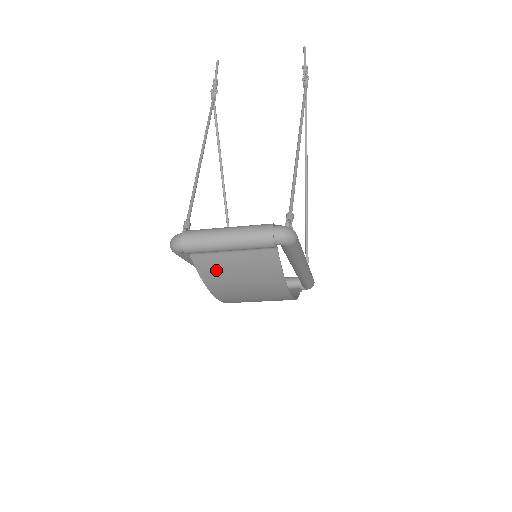
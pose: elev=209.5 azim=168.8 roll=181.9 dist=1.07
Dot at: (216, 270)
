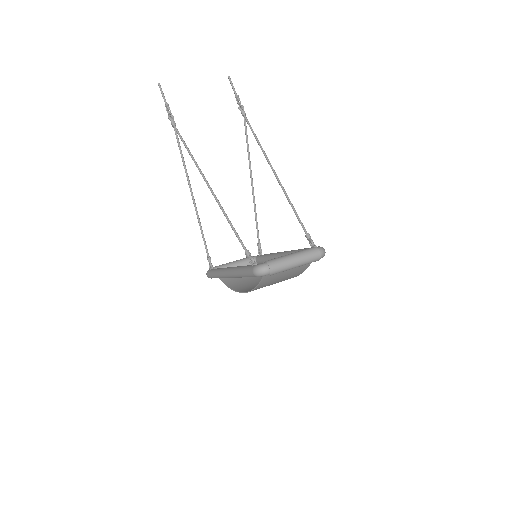
Dot at: (271, 279)
